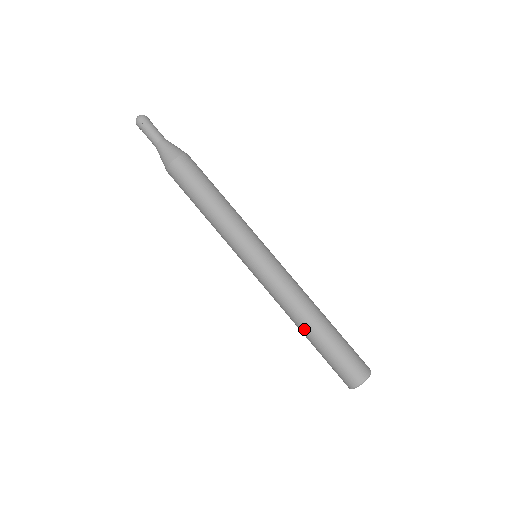
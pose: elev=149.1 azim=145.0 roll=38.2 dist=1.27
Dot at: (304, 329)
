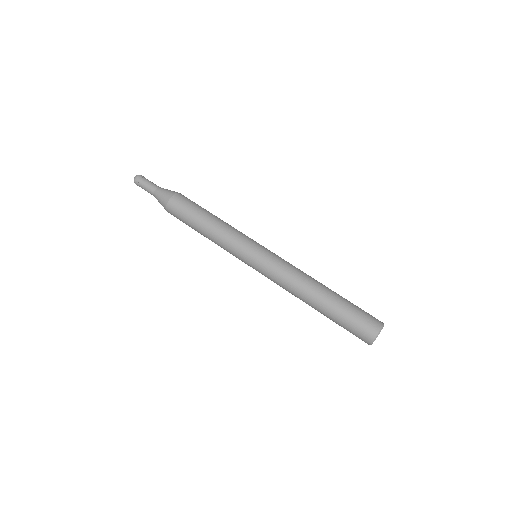
Dot at: (314, 301)
